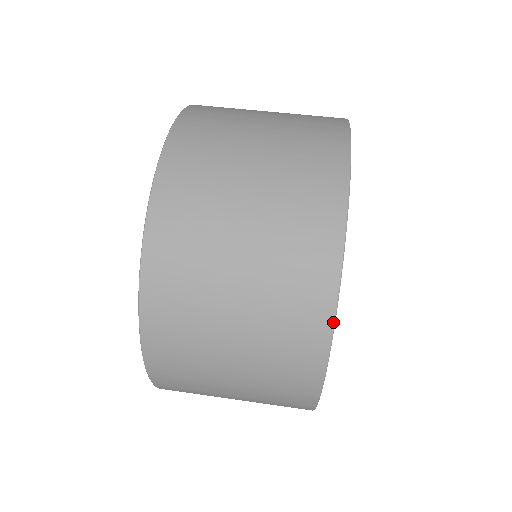
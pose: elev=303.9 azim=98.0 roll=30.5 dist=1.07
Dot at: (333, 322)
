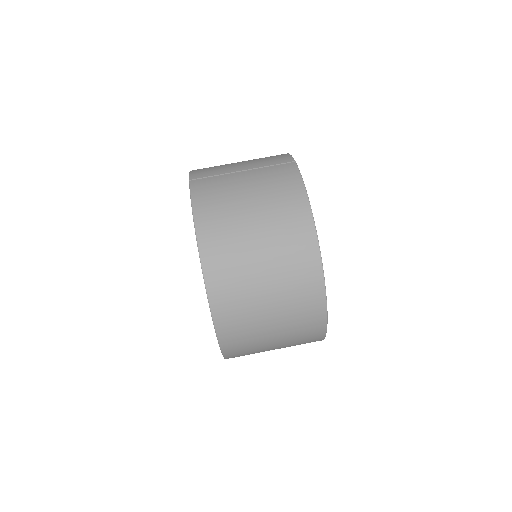
Dot at: (326, 331)
